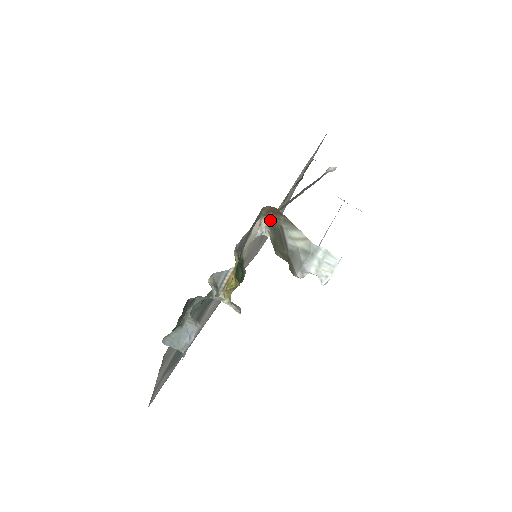
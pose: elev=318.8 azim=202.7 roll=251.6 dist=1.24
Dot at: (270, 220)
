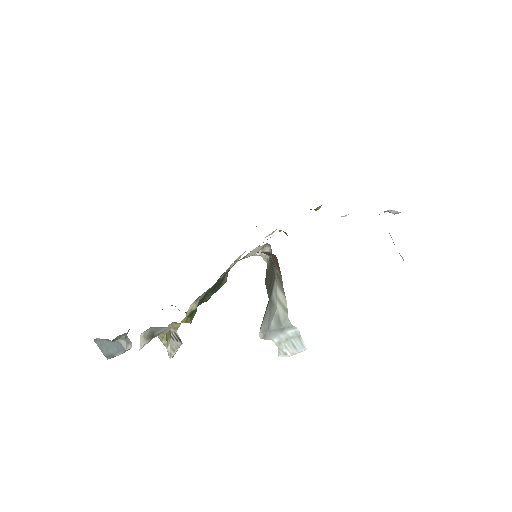
Dot at: occluded
